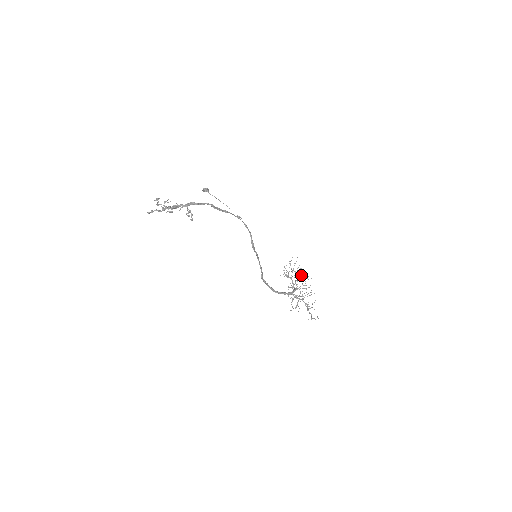
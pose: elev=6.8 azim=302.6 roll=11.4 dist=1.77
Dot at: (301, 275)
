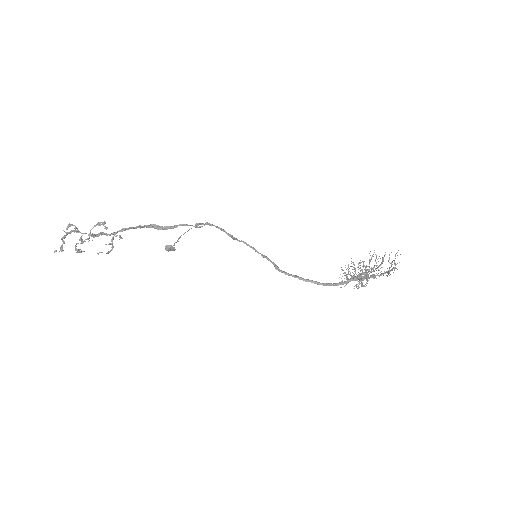
Dot at: occluded
